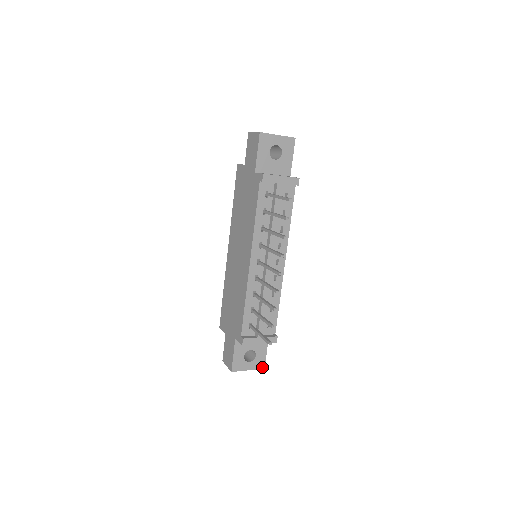
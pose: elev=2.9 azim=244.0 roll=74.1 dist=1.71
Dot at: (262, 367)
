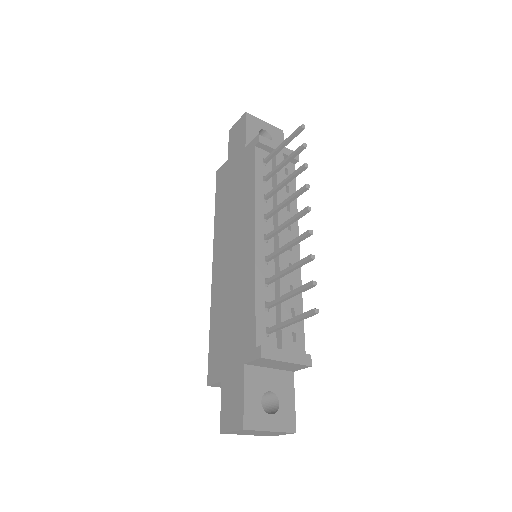
Dot at: (292, 429)
